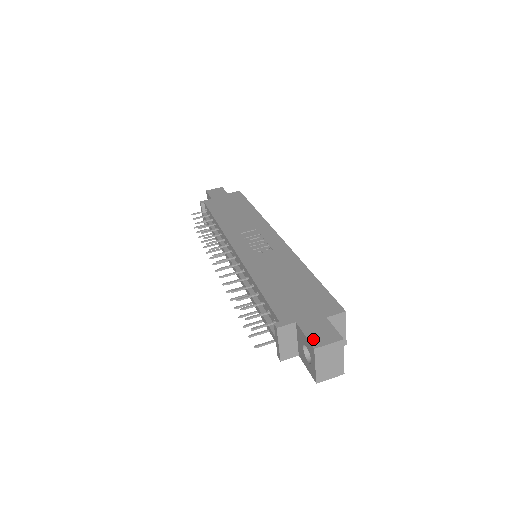
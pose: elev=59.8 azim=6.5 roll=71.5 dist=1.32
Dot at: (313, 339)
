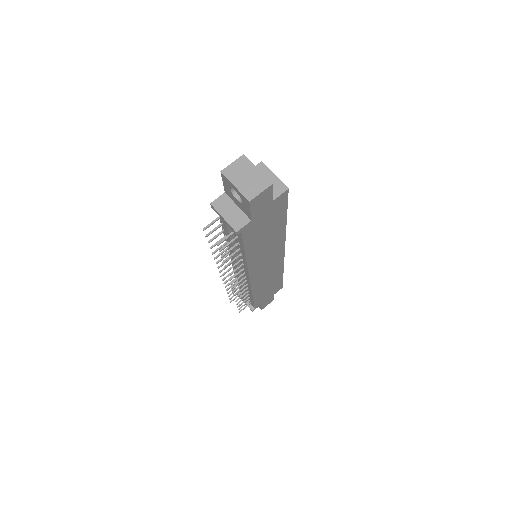
Dot at: occluded
